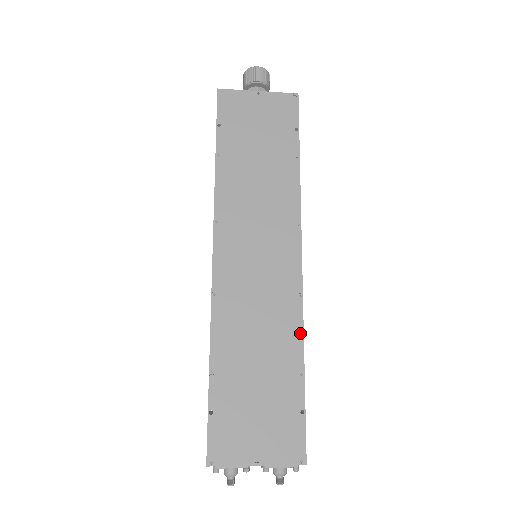
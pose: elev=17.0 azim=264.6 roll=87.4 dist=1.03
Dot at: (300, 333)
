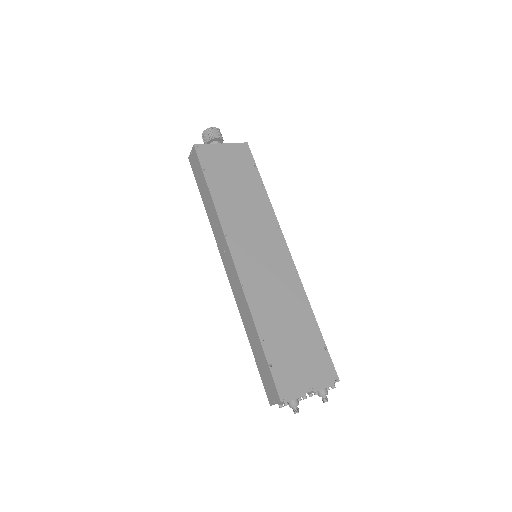
Dot at: (305, 298)
